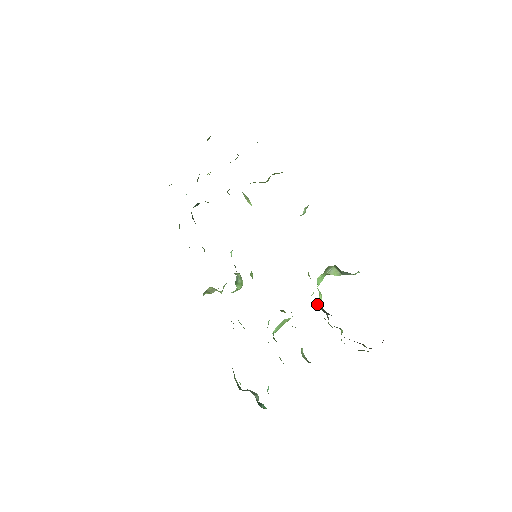
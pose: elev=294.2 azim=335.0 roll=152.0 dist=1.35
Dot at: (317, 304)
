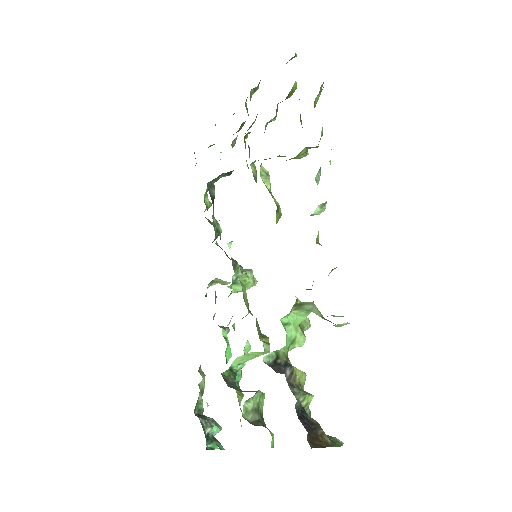
Dot at: (291, 347)
